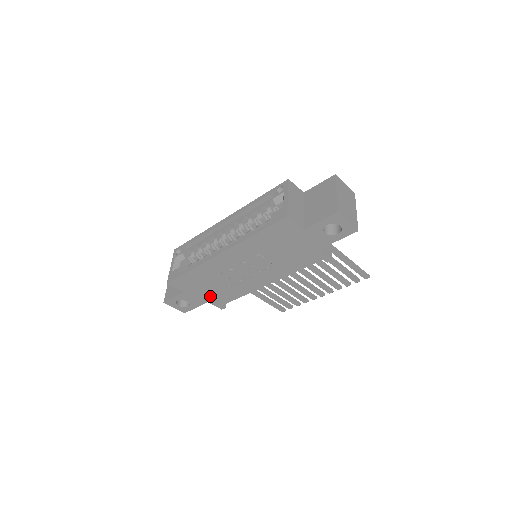
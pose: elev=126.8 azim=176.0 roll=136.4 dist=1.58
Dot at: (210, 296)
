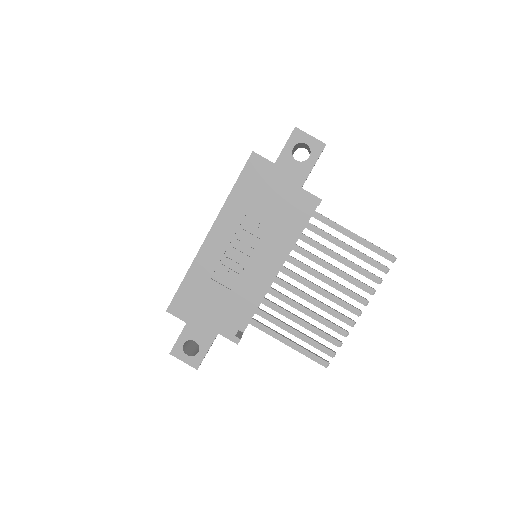
Dot at: (217, 320)
